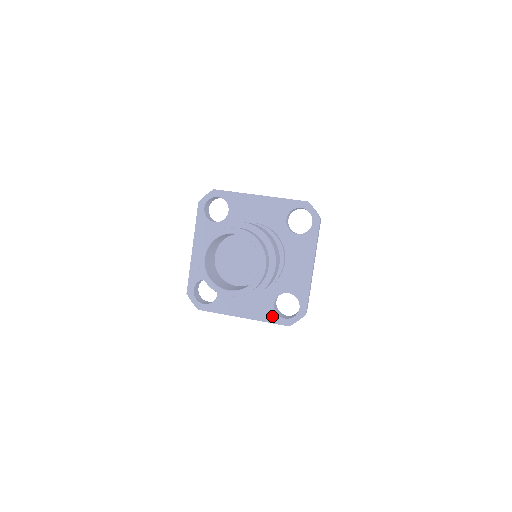
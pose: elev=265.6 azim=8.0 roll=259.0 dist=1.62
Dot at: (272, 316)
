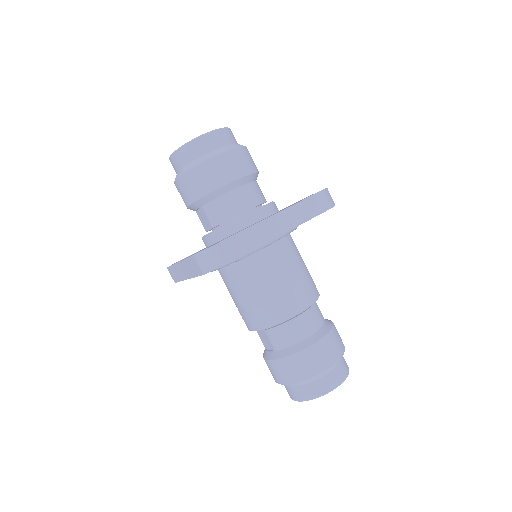
Dot at: occluded
